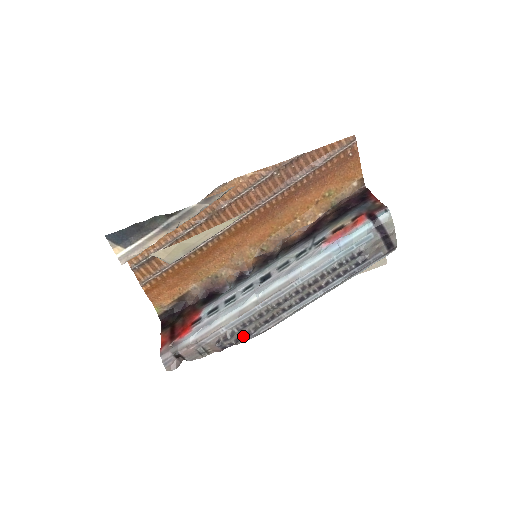
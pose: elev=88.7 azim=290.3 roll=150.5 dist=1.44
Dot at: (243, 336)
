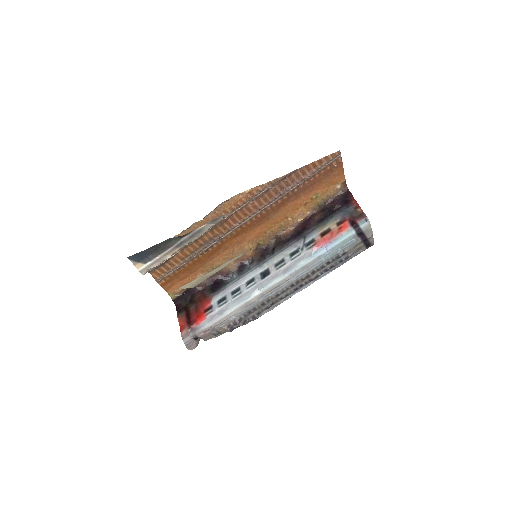
Dot at: (249, 320)
